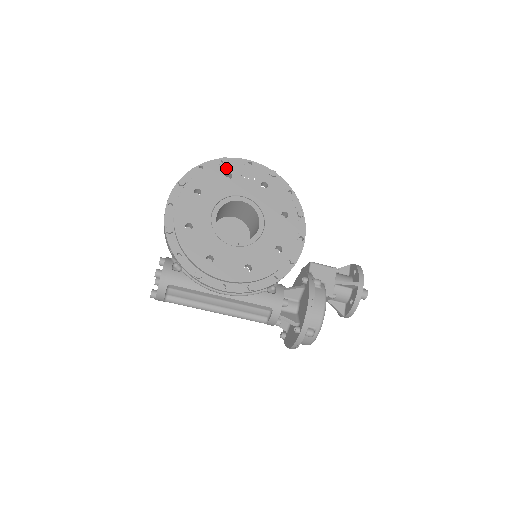
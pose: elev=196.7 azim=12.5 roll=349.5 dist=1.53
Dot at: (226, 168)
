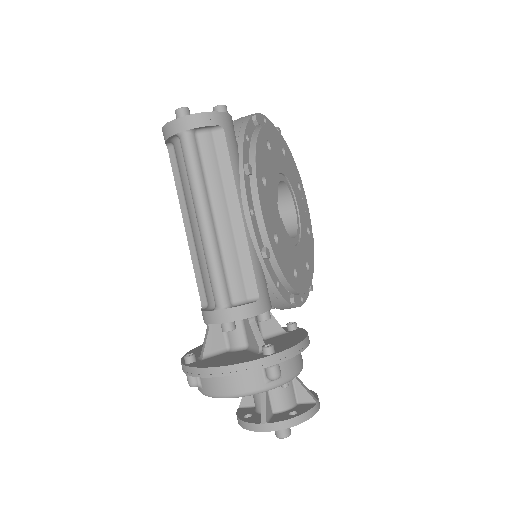
Dot at: (300, 182)
